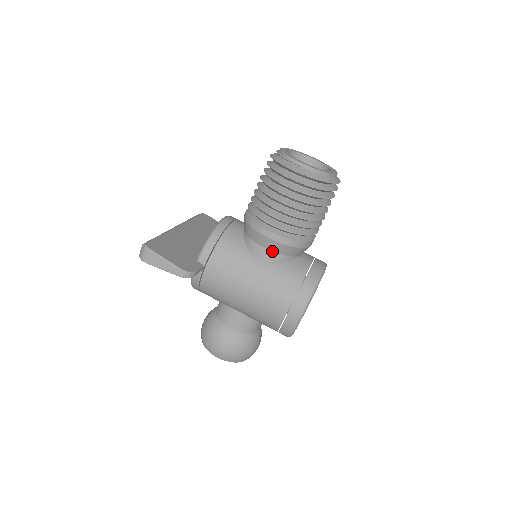
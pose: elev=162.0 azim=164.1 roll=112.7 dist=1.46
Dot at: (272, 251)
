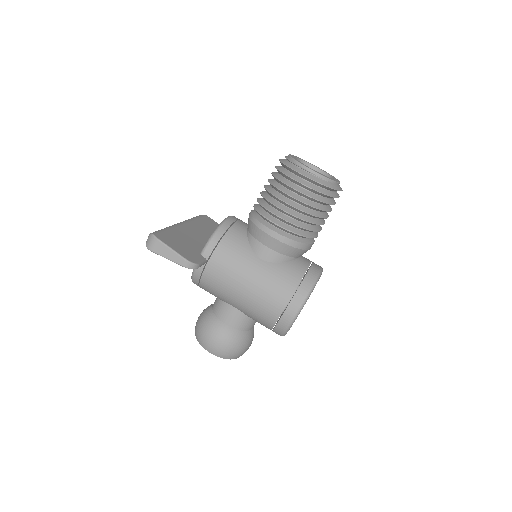
Dot at: (274, 250)
